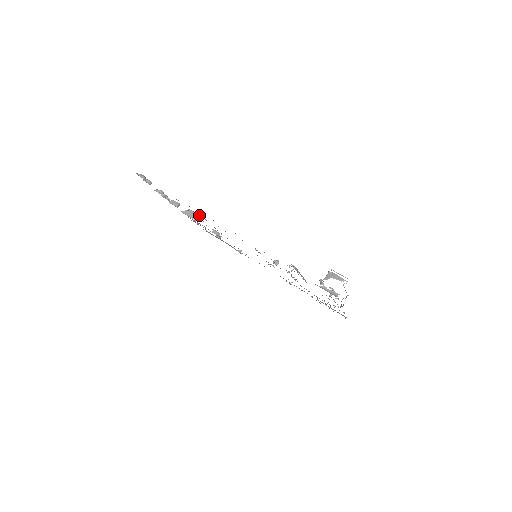
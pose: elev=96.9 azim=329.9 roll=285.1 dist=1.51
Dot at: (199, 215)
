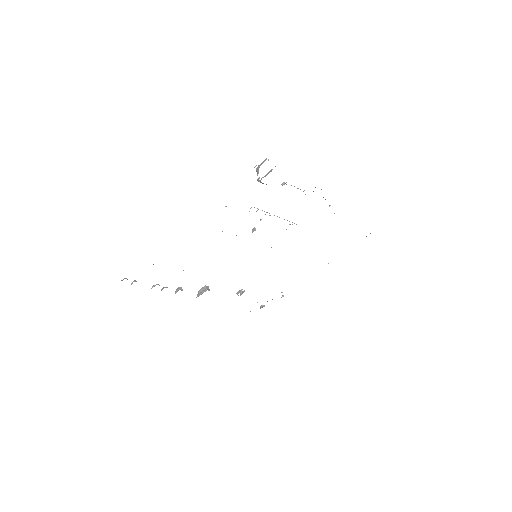
Dot at: (207, 286)
